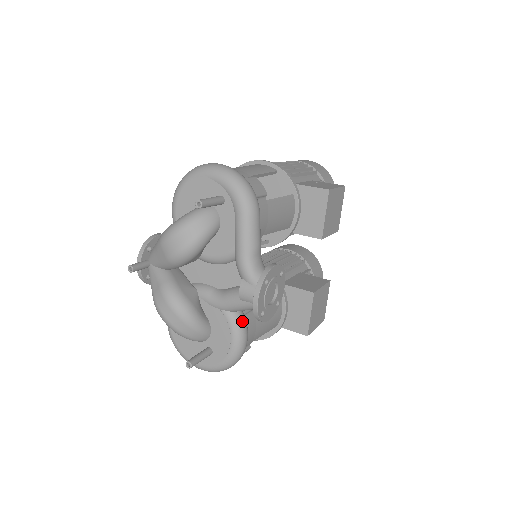
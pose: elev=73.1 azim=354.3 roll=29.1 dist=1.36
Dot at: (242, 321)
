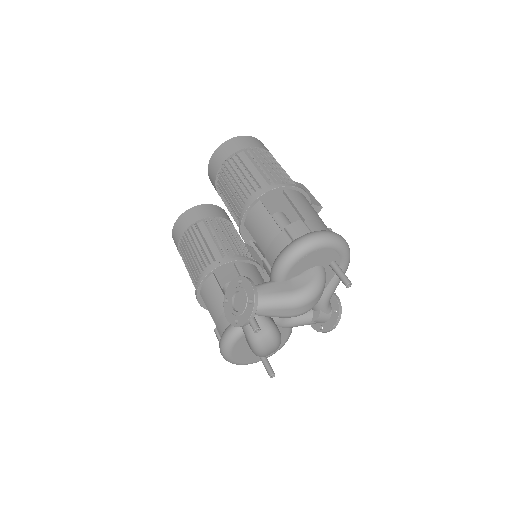
Dot at: occluded
